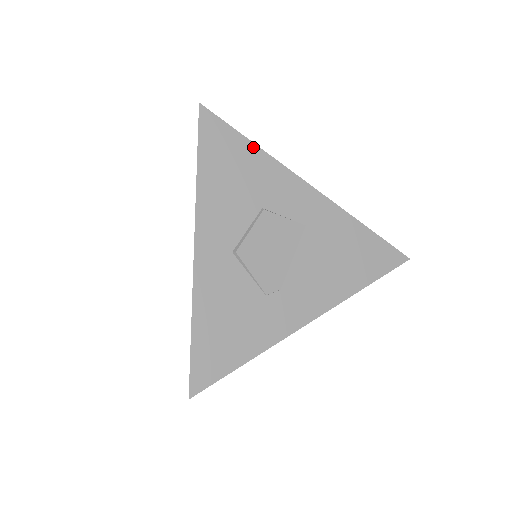
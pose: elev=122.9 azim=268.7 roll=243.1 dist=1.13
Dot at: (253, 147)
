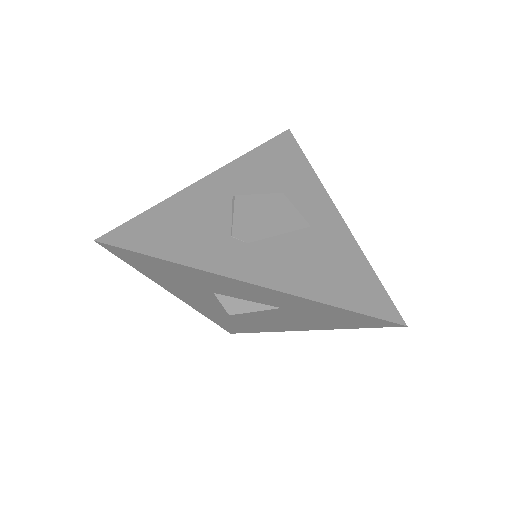
Dot at: (308, 165)
